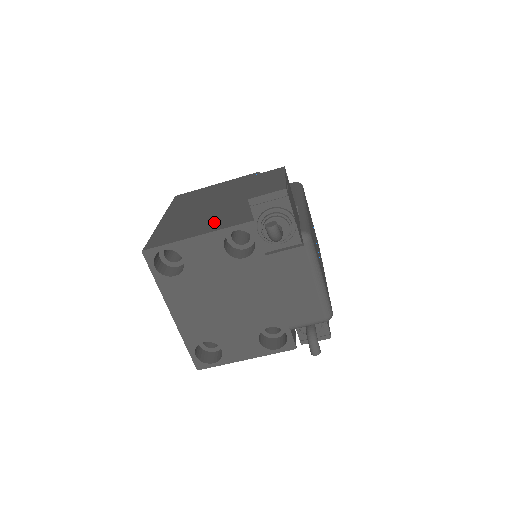
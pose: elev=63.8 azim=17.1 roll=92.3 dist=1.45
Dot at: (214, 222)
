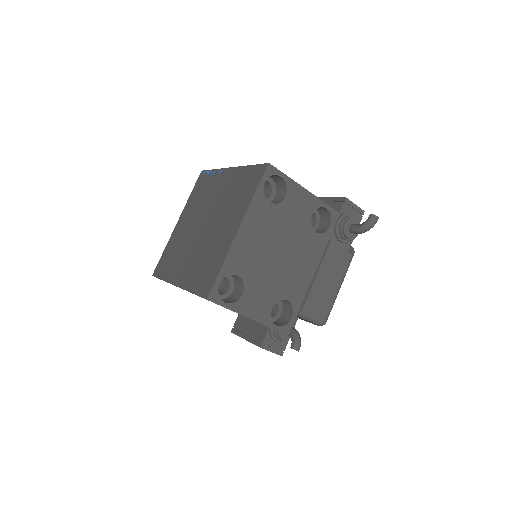
Dot at: occluded
